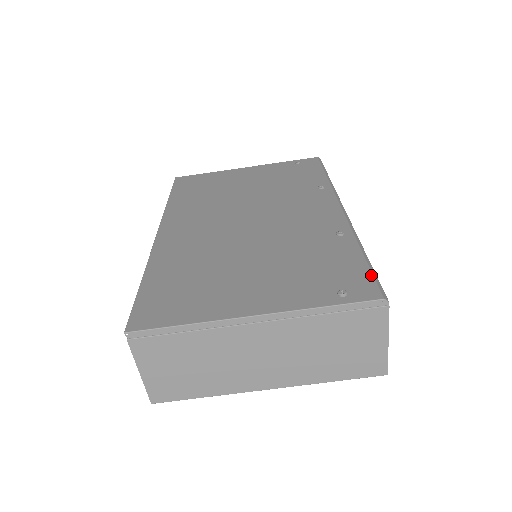
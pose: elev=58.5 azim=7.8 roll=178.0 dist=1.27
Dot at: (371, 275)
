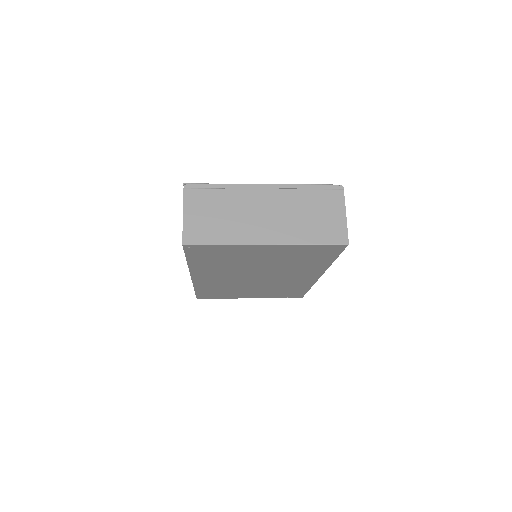
Dot at: occluded
